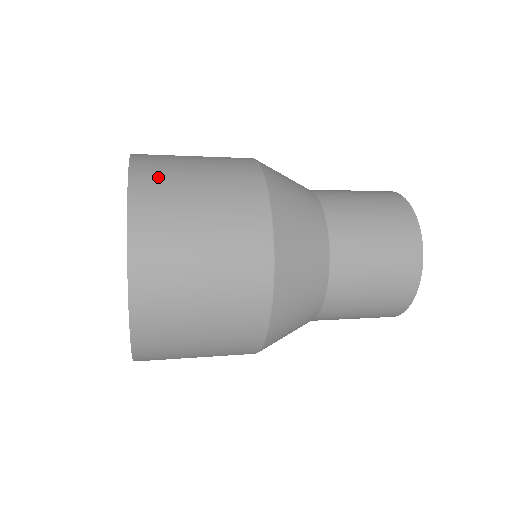
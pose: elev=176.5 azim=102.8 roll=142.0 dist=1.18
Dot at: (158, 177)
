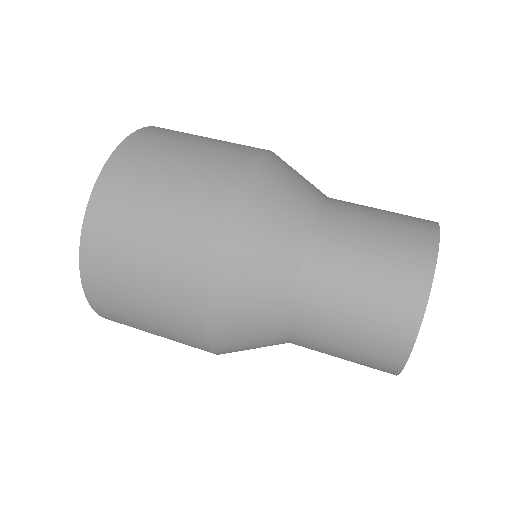
Dot at: (105, 284)
